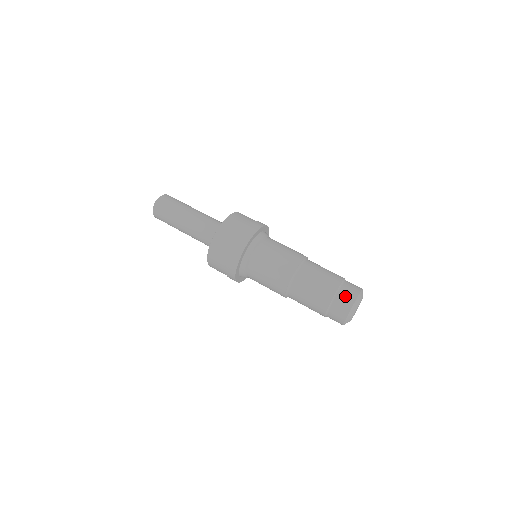
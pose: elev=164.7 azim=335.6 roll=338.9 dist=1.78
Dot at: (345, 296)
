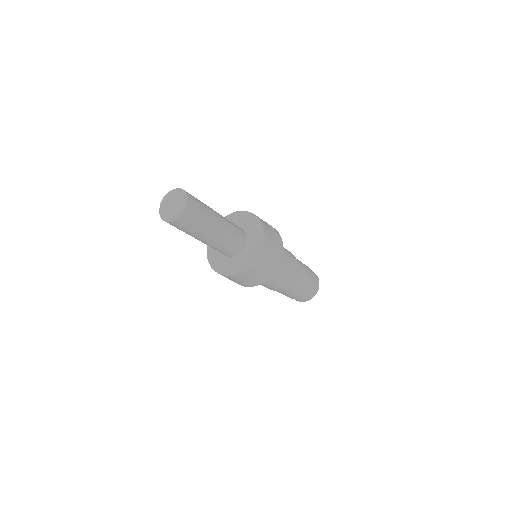
Dot at: (316, 282)
